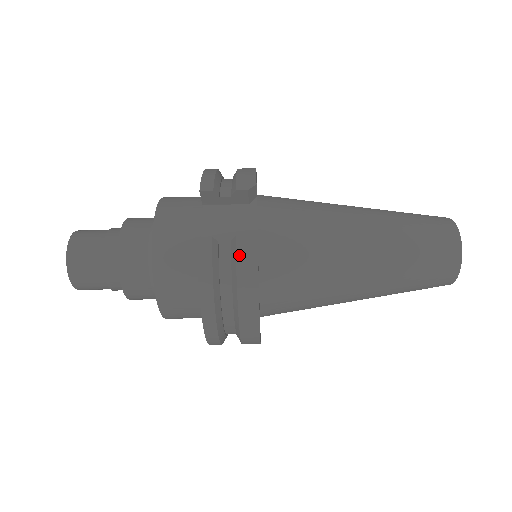
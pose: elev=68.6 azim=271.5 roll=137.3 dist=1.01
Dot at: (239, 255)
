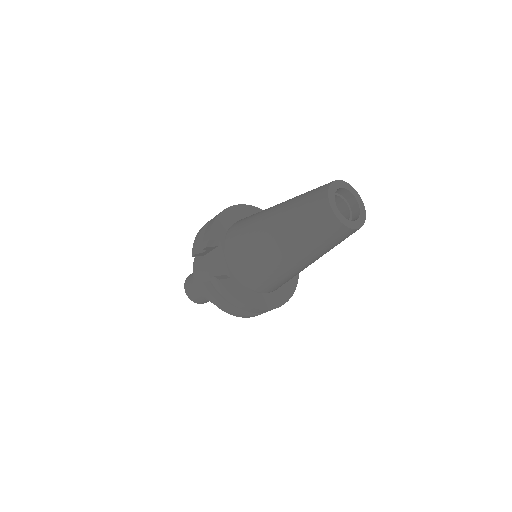
Dot at: (216, 287)
